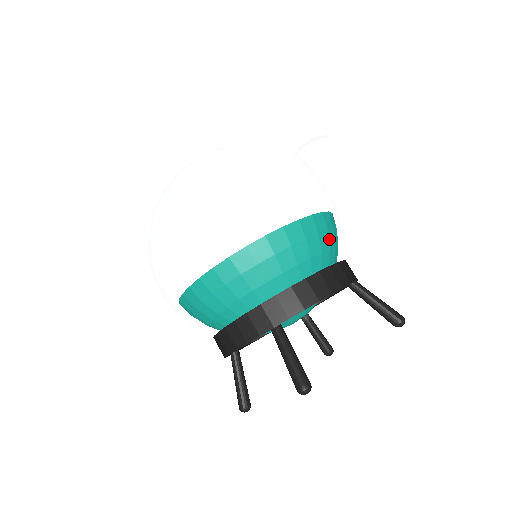
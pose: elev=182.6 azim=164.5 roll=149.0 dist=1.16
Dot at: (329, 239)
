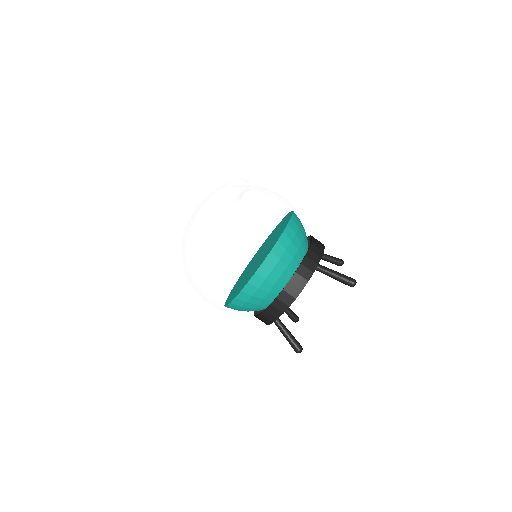
Dot at: (281, 268)
